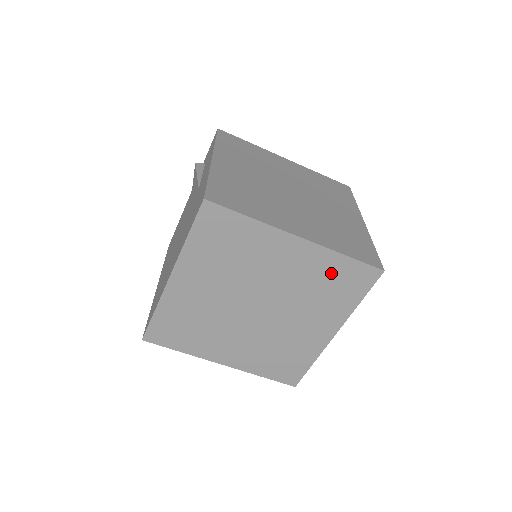
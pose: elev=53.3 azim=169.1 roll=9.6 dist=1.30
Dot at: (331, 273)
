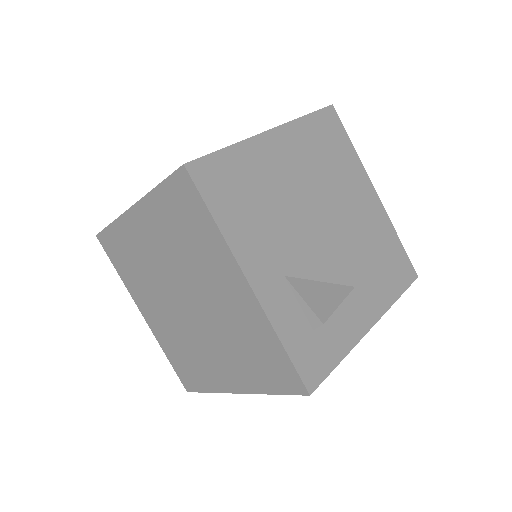
Dot at: (171, 215)
